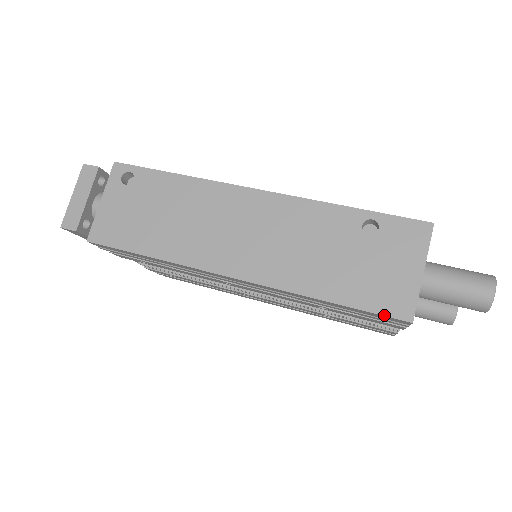
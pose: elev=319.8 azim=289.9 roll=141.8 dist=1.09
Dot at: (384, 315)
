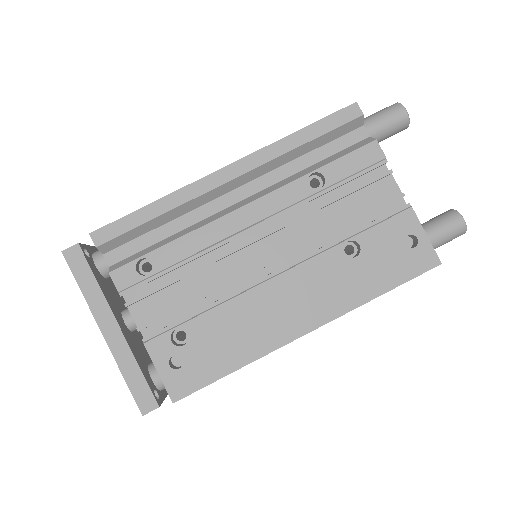
Dot at: occluded
